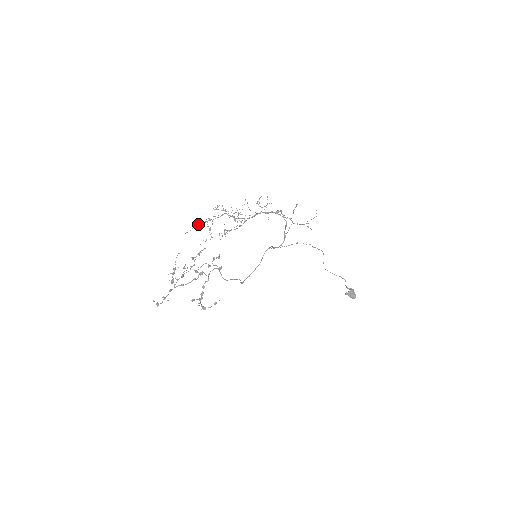
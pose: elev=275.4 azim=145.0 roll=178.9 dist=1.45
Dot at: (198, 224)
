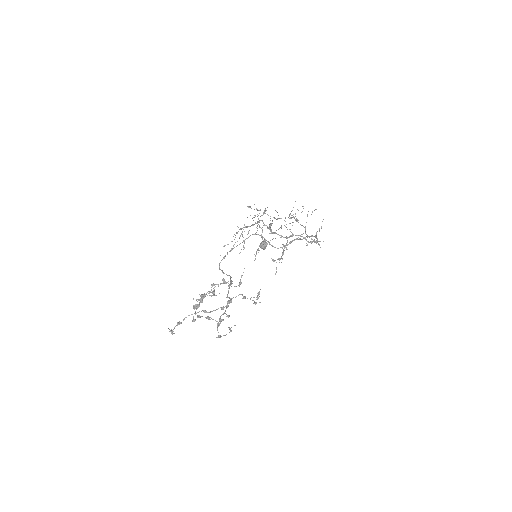
Dot at: occluded
